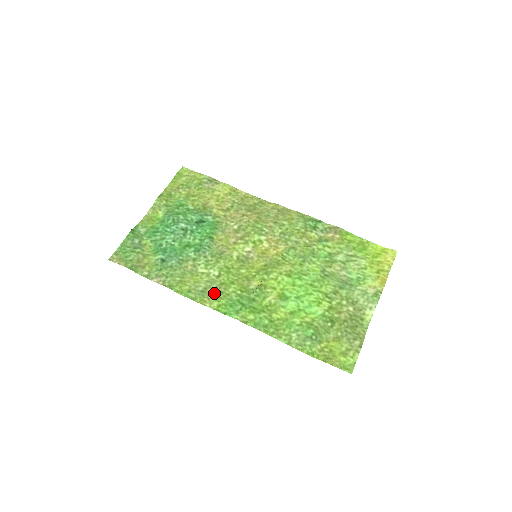
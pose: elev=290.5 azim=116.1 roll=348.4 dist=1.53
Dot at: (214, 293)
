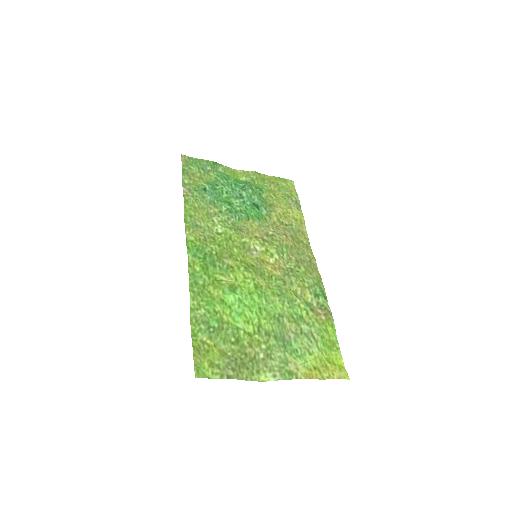
Dot at: (201, 235)
